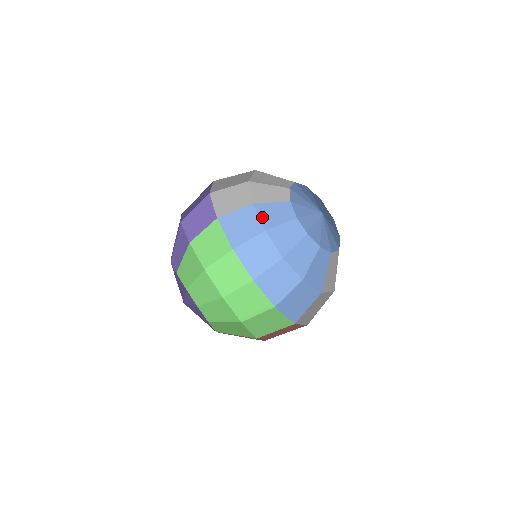
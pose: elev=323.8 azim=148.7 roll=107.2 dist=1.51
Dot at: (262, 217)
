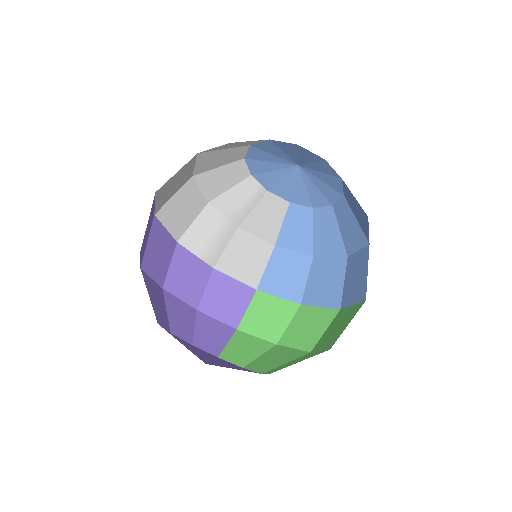
Dot at: (295, 248)
